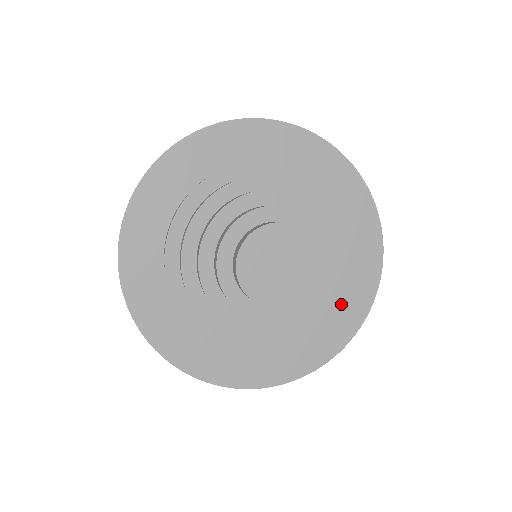
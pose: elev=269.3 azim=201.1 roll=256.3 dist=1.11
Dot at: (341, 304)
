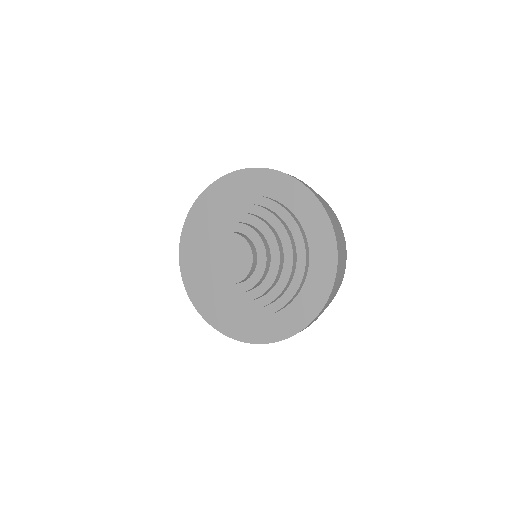
Dot at: (304, 218)
